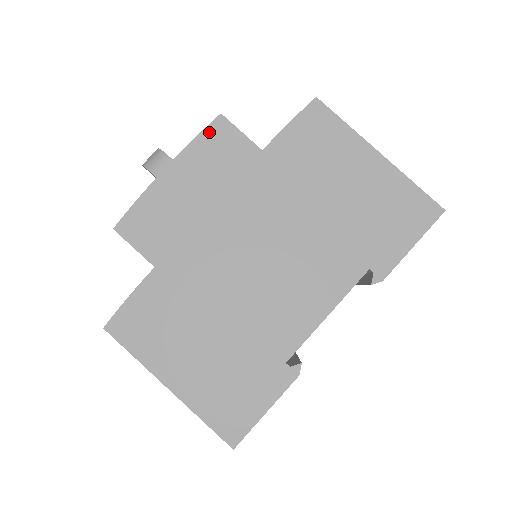
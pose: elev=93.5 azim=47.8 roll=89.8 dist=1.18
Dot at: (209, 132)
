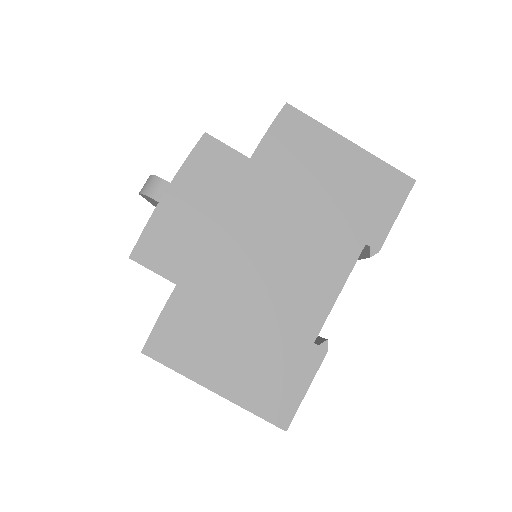
Dot at: (198, 151)
